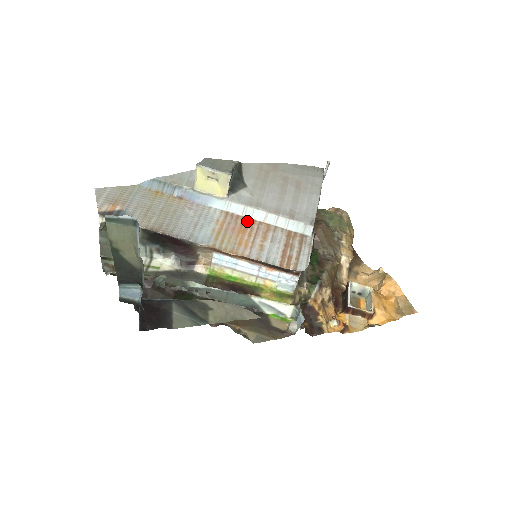
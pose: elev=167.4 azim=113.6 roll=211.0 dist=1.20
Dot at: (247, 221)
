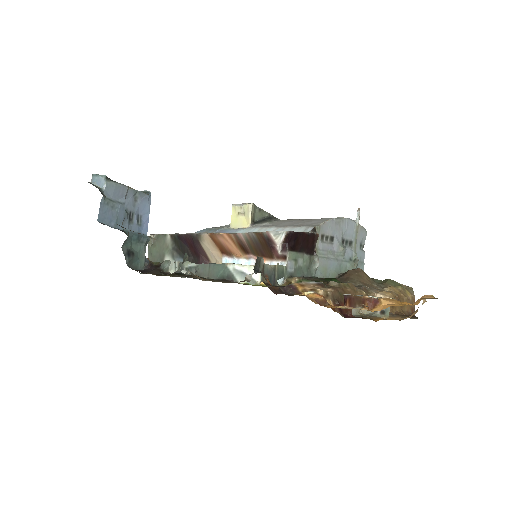
Dot at: occluded
